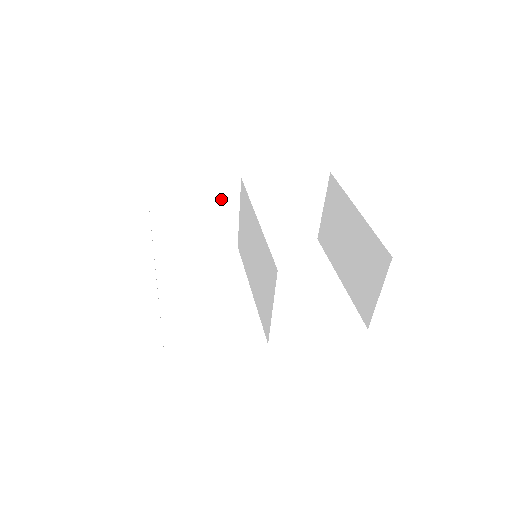
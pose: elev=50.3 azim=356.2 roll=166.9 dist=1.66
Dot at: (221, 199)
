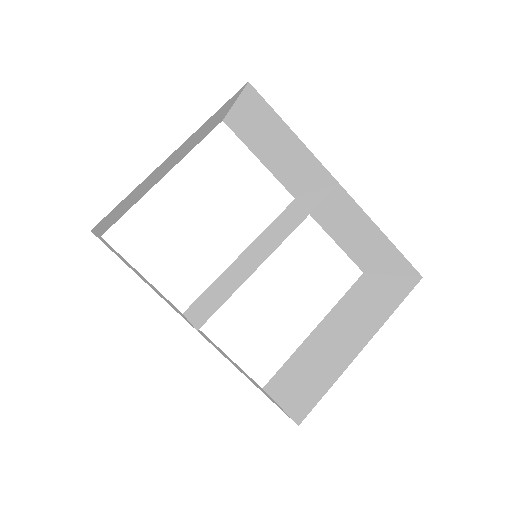
Dot at: (308, 168)
